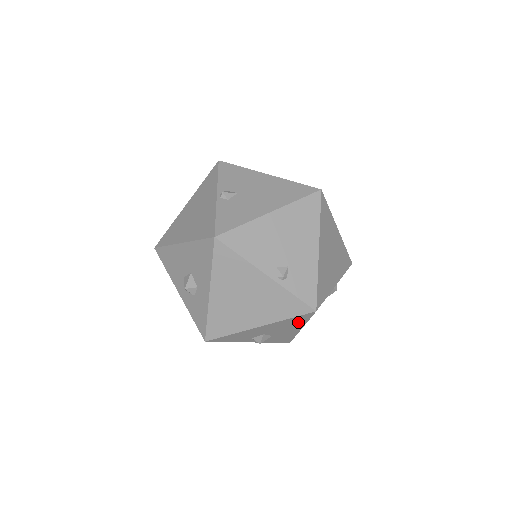
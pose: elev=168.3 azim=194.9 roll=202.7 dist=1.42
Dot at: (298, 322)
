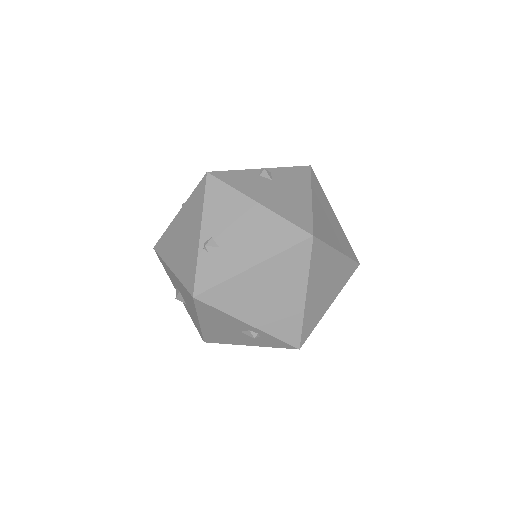
Dot at: occluded
